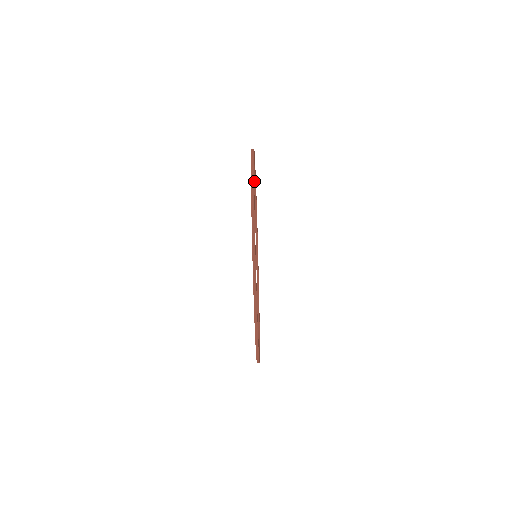
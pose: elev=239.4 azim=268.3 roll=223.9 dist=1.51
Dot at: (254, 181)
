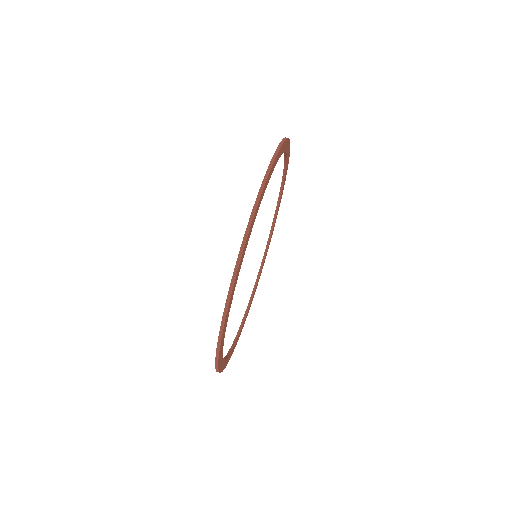
Dot at: (270, 235)
